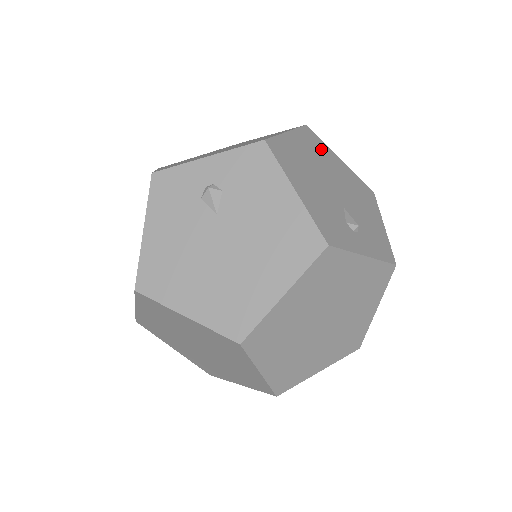
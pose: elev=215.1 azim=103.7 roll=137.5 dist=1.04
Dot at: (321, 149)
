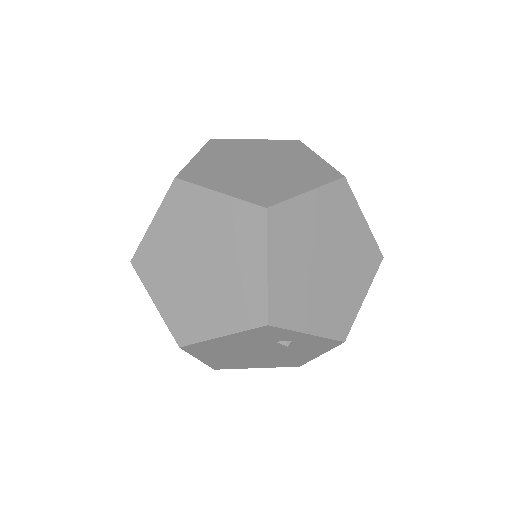
Dot at: occluded
